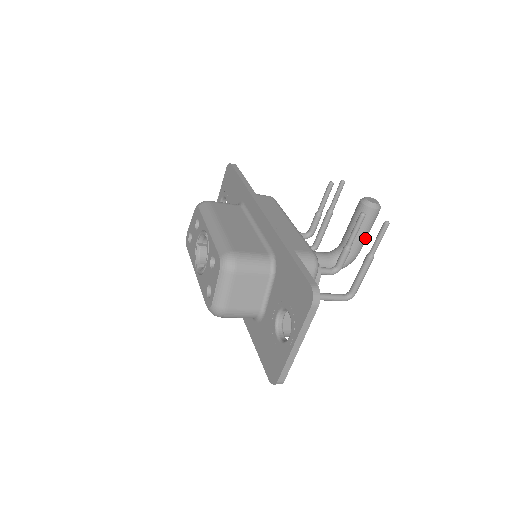
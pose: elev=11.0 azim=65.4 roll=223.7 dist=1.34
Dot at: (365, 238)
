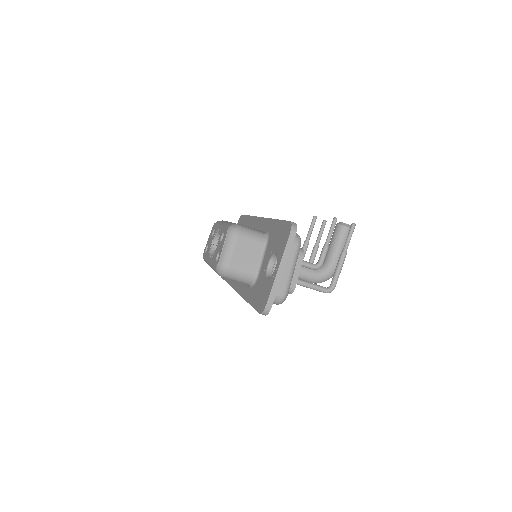
Dot at: occluded
